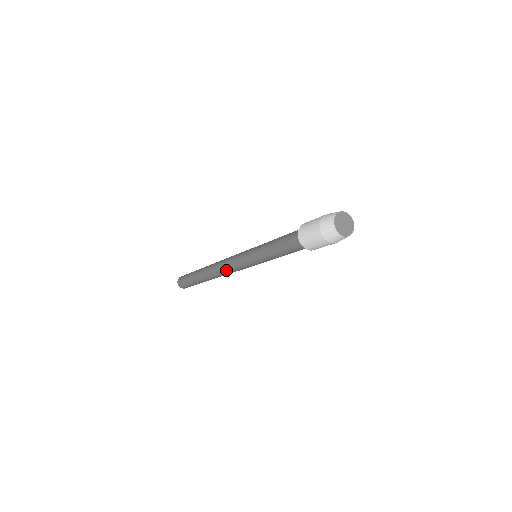
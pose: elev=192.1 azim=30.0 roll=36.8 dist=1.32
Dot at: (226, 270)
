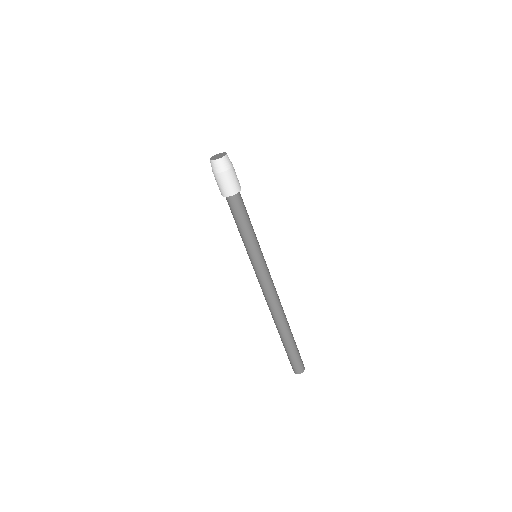
Dot at: (270, 295)
